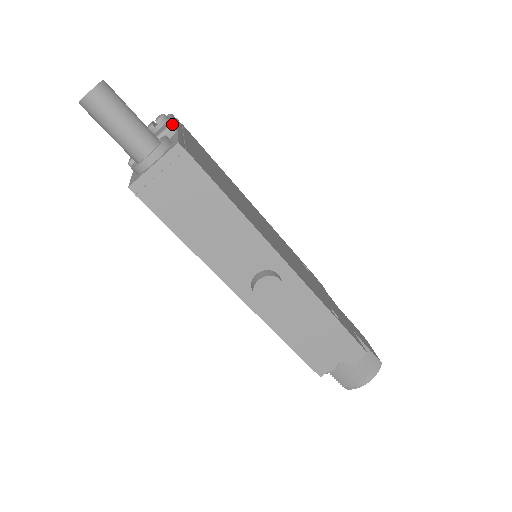
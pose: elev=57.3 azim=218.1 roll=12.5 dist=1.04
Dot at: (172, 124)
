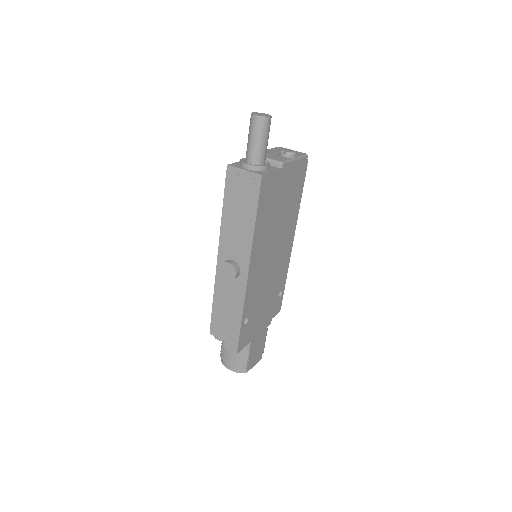
Dot at: (286, 163)
